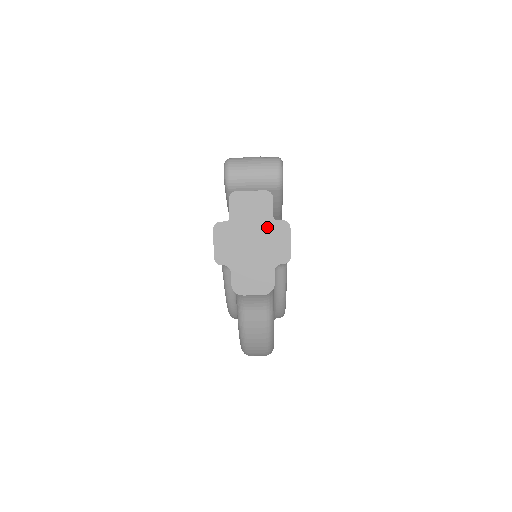
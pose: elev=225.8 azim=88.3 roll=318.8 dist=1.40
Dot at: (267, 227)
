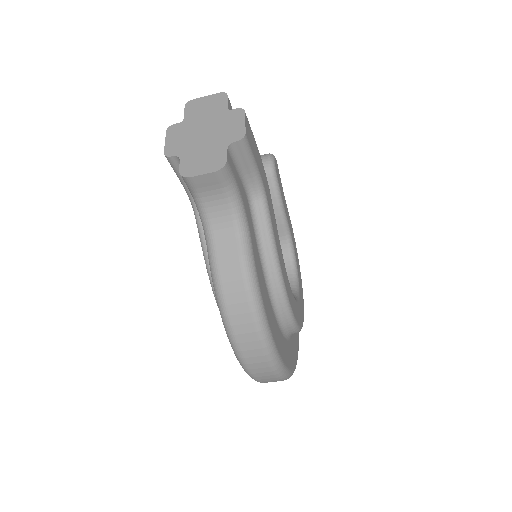
Dot at: (221, 117)
